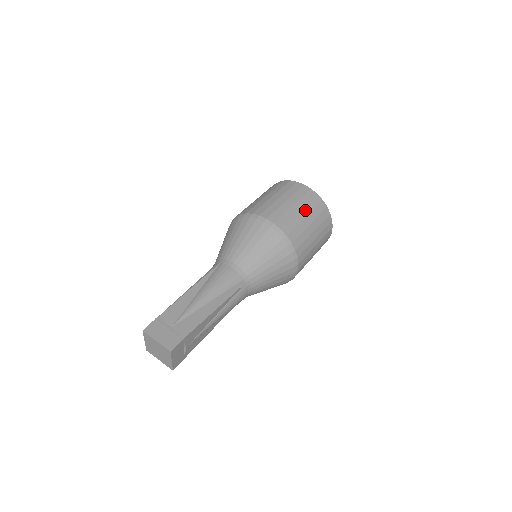
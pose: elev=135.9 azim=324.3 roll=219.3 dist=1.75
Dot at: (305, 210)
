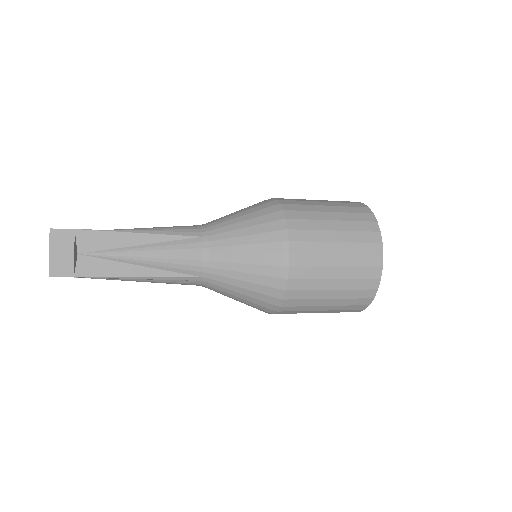
Dot at: (331, 203)
